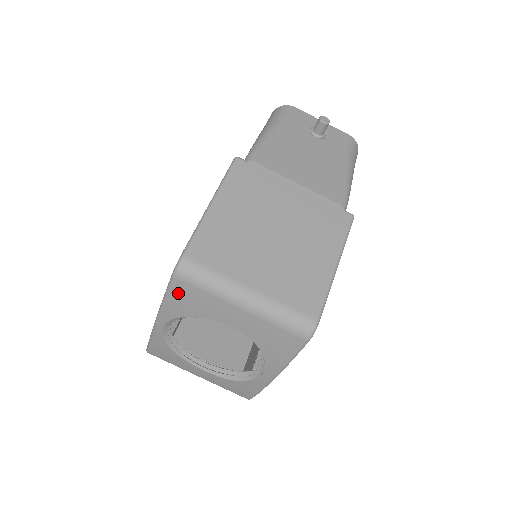
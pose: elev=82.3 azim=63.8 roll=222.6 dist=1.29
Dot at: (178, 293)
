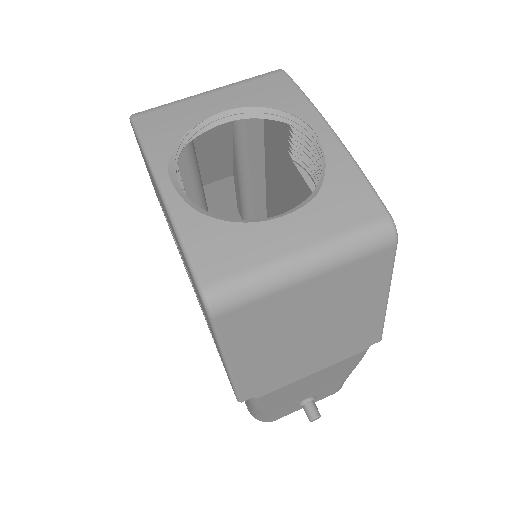
Dot at: (149, 126)
